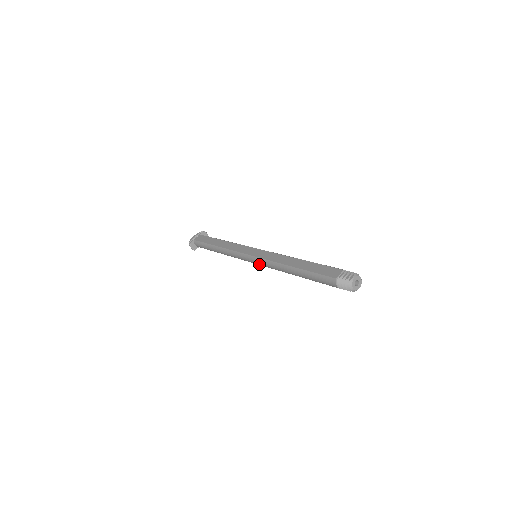
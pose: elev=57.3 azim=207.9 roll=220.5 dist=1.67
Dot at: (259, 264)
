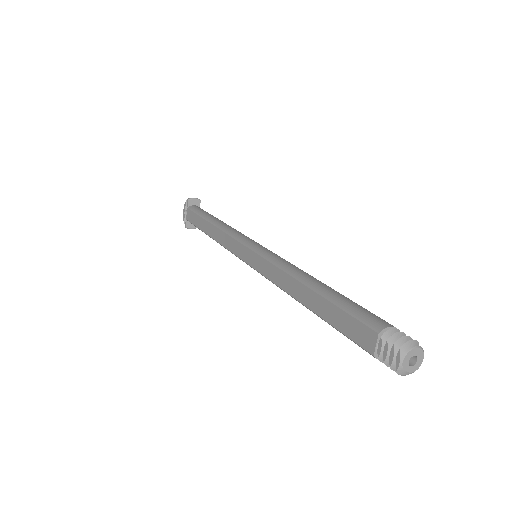
Dot at: occluded
